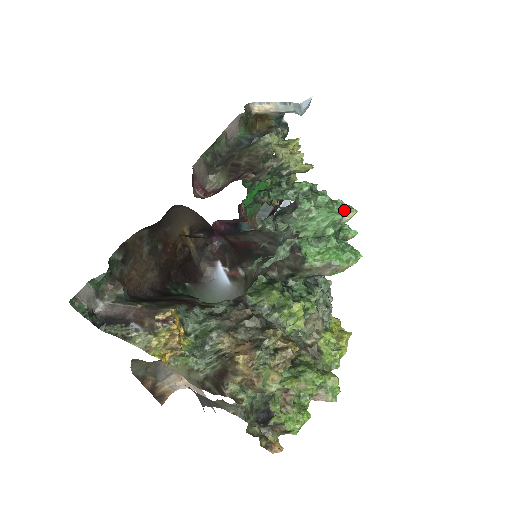
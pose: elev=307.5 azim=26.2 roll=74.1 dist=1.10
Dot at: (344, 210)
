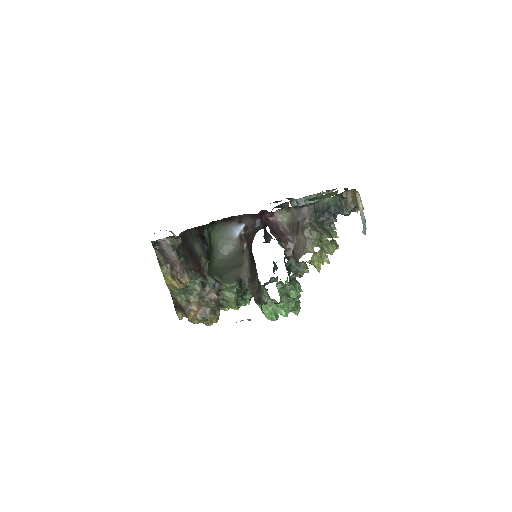
Dot at: (294, 311)
